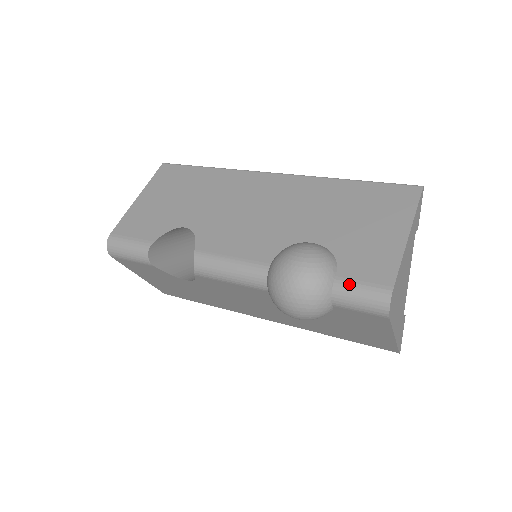
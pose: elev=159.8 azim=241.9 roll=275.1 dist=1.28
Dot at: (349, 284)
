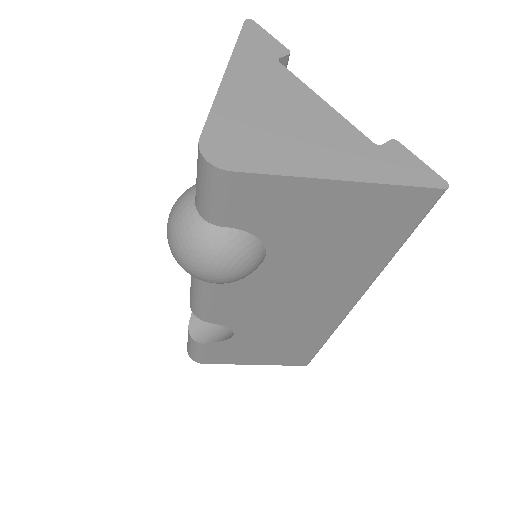
Dot at: occluded
